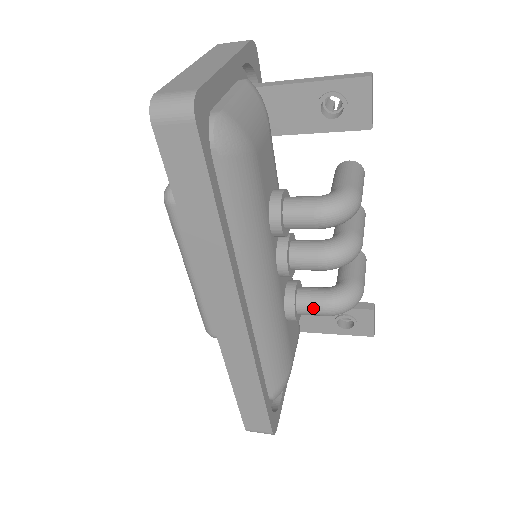
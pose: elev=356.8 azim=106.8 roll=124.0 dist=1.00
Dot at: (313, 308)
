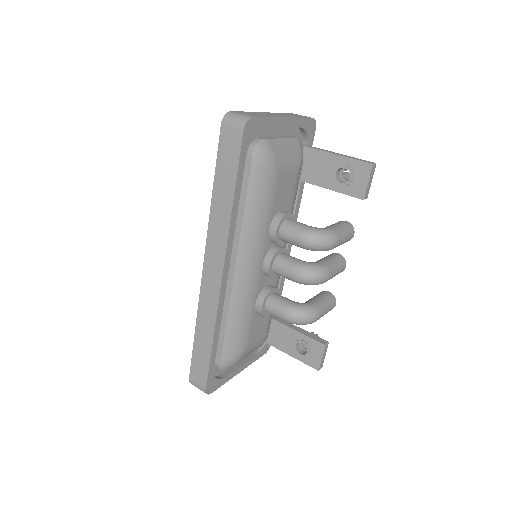
Dot at: (276, 308)
